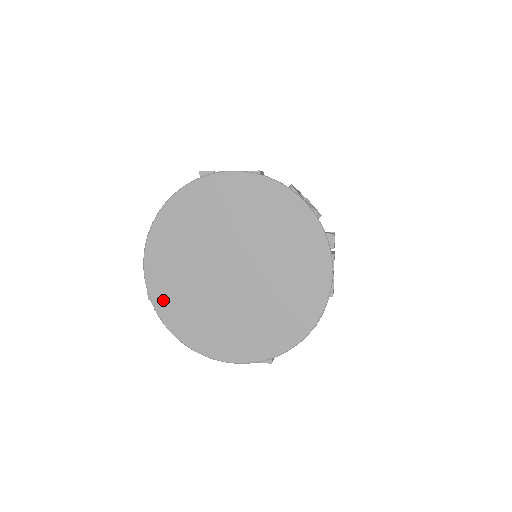
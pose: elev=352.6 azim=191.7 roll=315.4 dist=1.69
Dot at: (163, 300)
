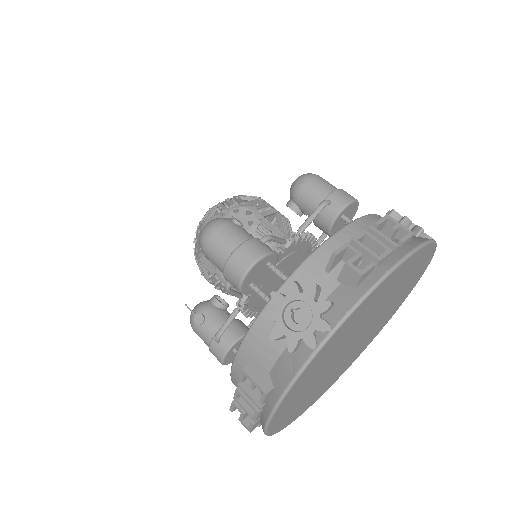
Dot at: (280, 422)
